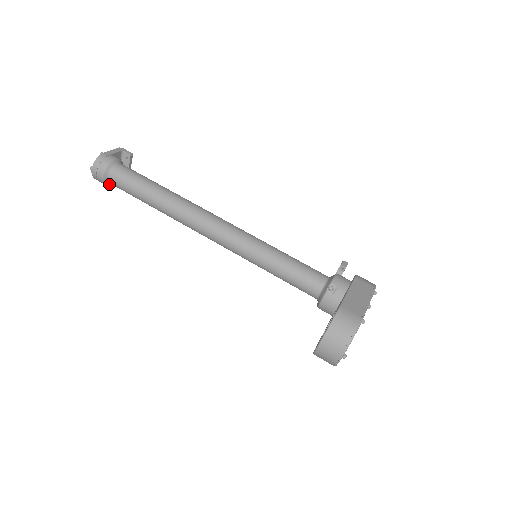
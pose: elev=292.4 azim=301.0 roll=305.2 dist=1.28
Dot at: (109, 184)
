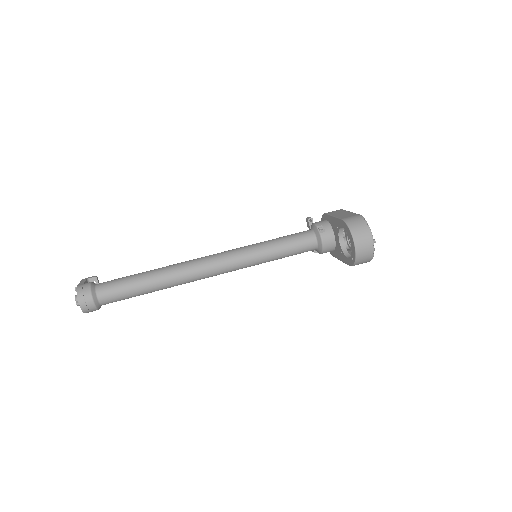
Dot at: (99, 307)
